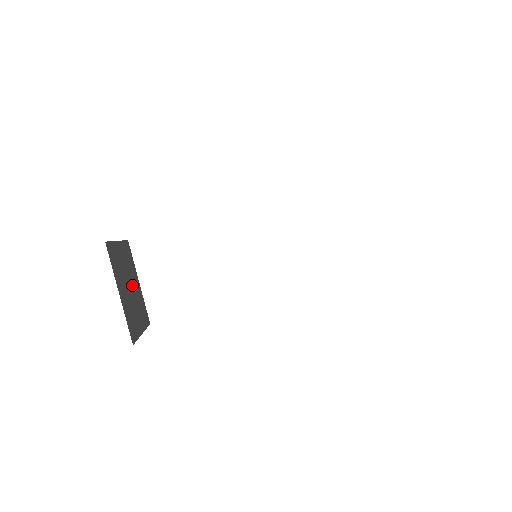
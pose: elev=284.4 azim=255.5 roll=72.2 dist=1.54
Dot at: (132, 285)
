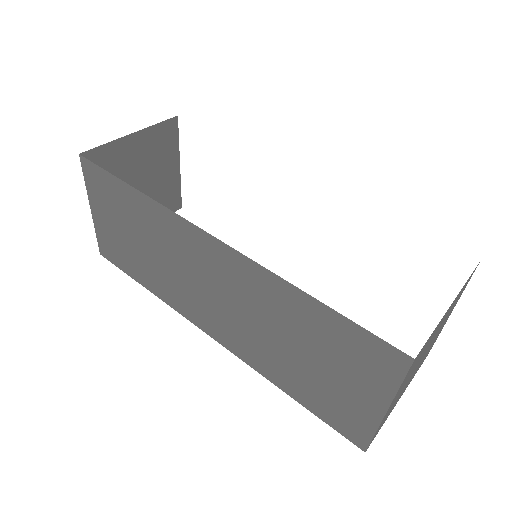
Dot at: occluded
